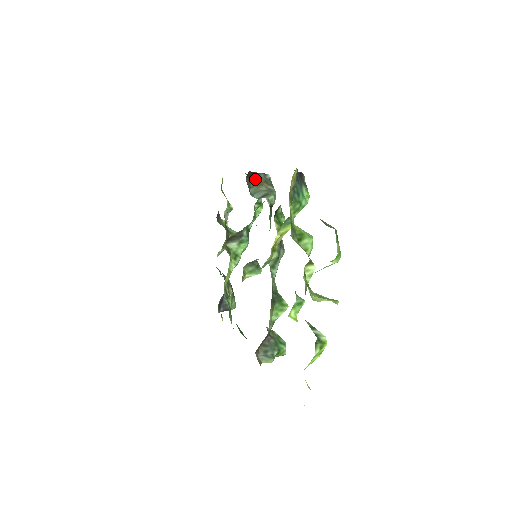
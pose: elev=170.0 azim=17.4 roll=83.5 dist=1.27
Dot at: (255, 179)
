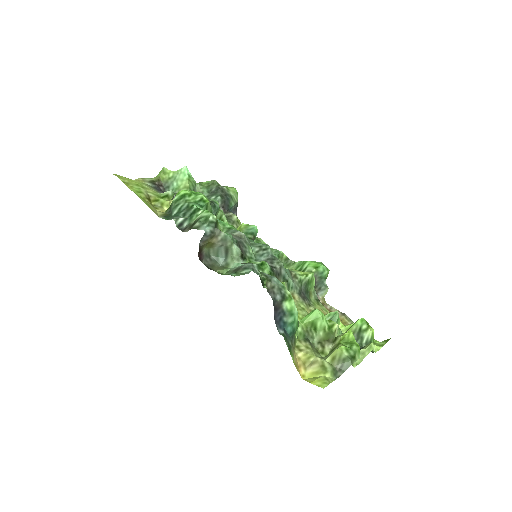
Dot at: (204, 246)
